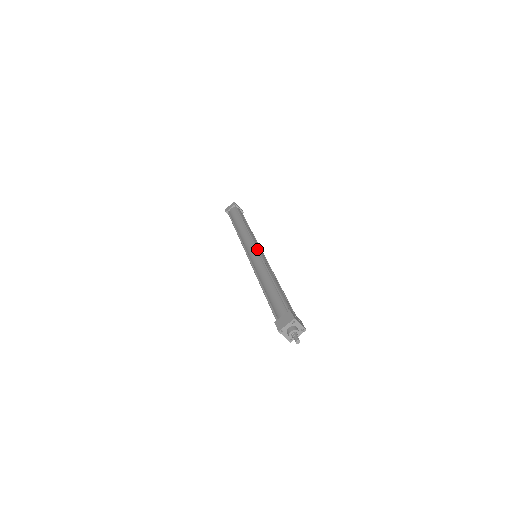
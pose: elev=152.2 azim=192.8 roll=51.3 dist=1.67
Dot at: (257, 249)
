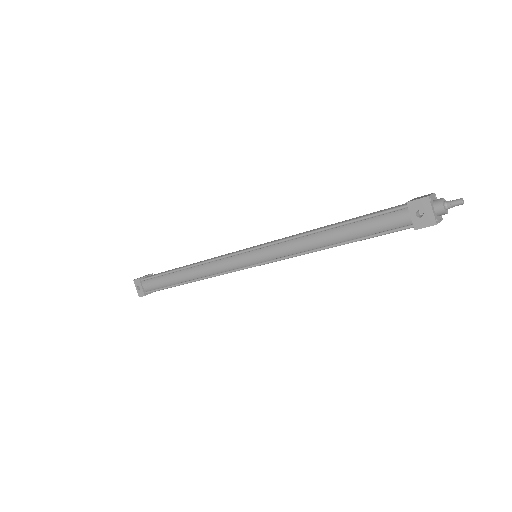
Dot at: occluded
